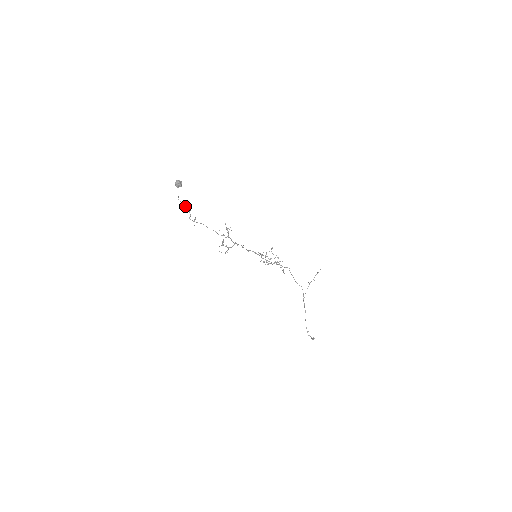
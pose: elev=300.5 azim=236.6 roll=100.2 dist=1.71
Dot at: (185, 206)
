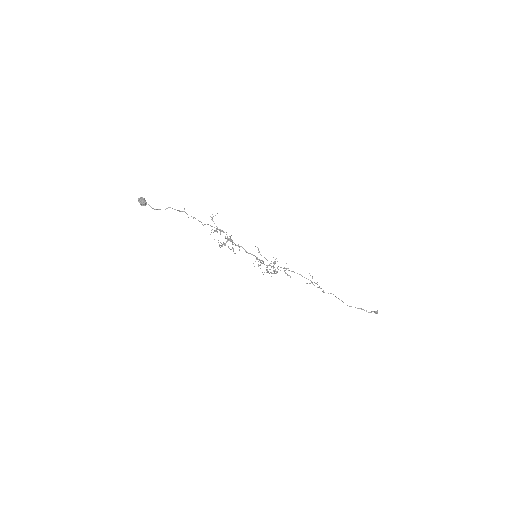
Dot at: occluded
